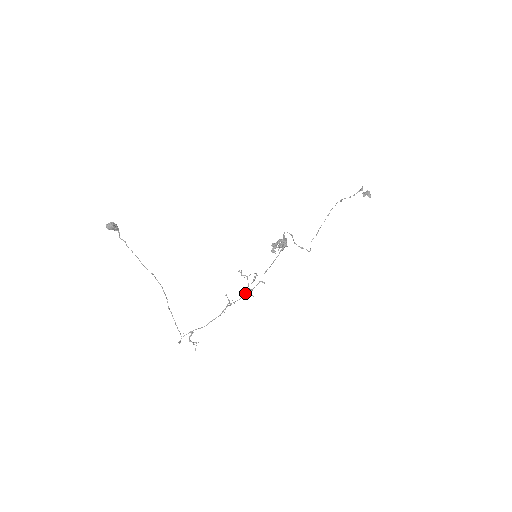
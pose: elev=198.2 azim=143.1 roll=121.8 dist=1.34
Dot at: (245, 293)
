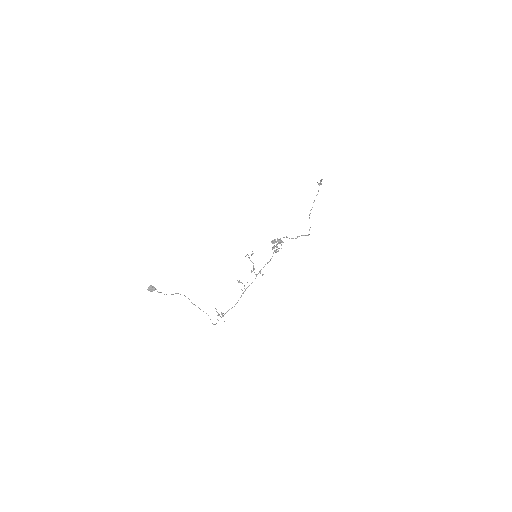
Dot at: (256, 276)
